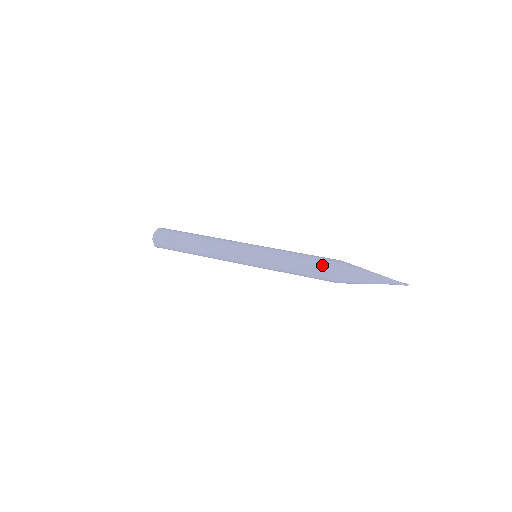
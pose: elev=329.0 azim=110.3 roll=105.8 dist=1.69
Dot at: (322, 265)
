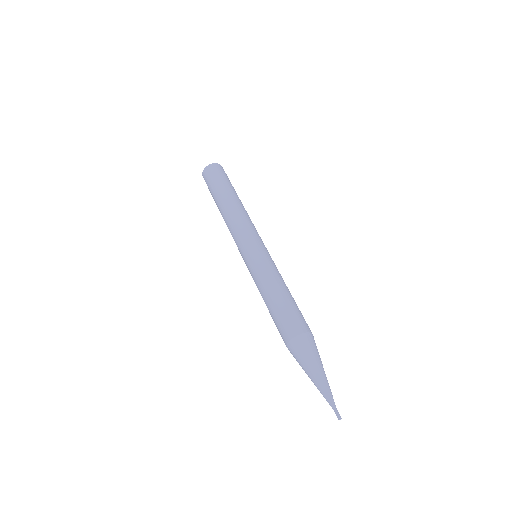
Dot at: (293, 315)
